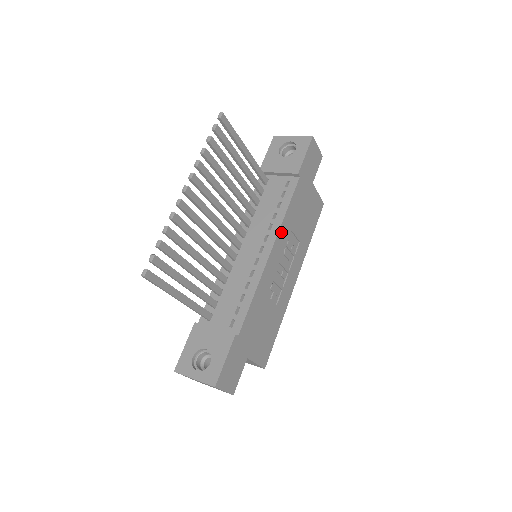
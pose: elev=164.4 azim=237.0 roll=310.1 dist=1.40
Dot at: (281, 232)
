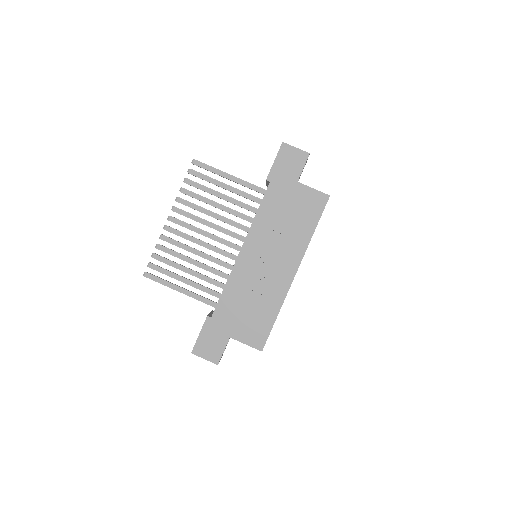
Dot at: (253, 233)
